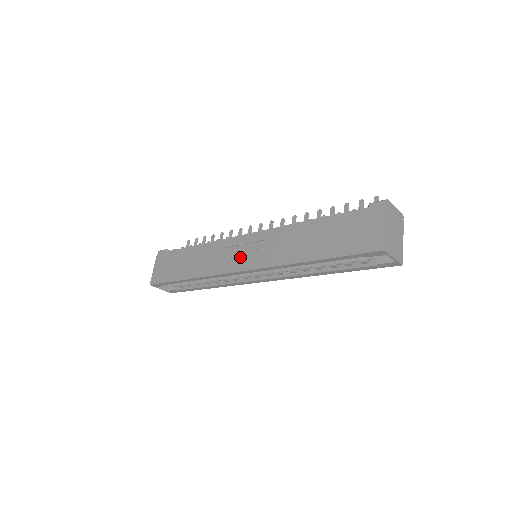
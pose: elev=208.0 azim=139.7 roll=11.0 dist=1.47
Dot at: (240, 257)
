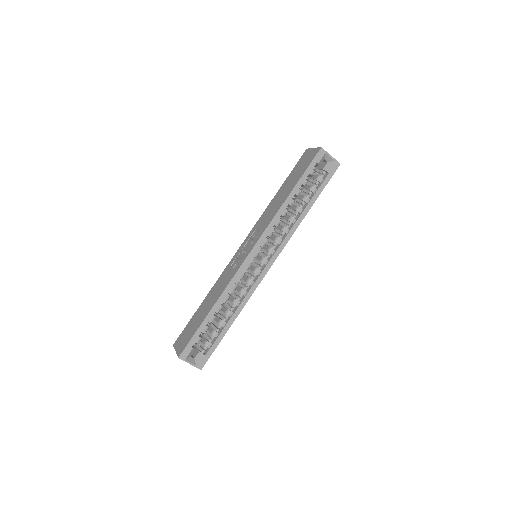
Dot at: (245, 251)
